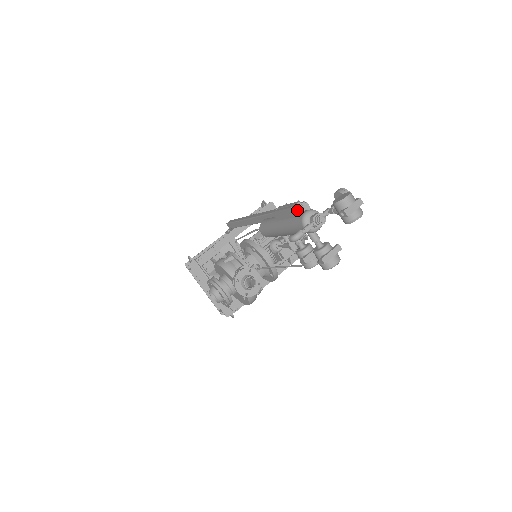
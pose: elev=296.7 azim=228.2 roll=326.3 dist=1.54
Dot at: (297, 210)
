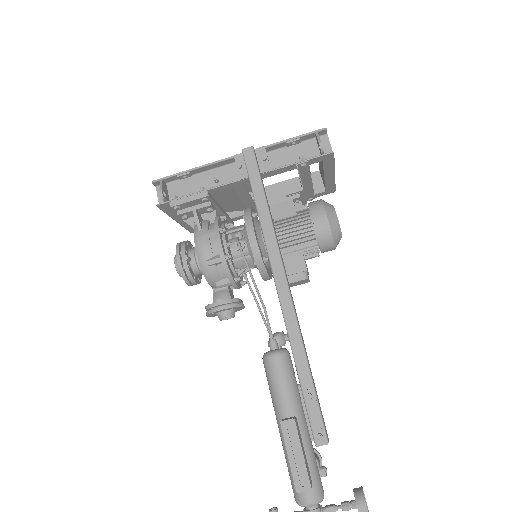
Dot at: (302, 490)
